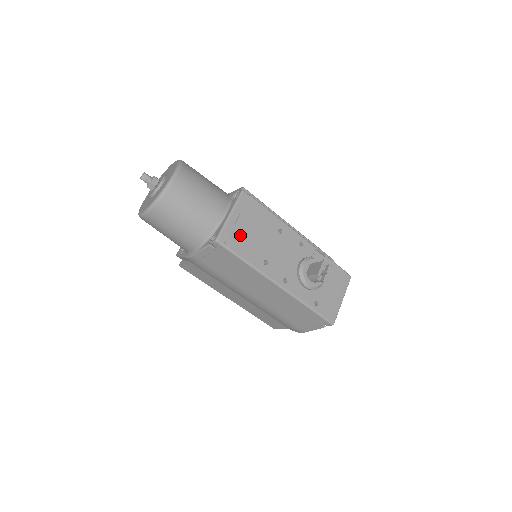
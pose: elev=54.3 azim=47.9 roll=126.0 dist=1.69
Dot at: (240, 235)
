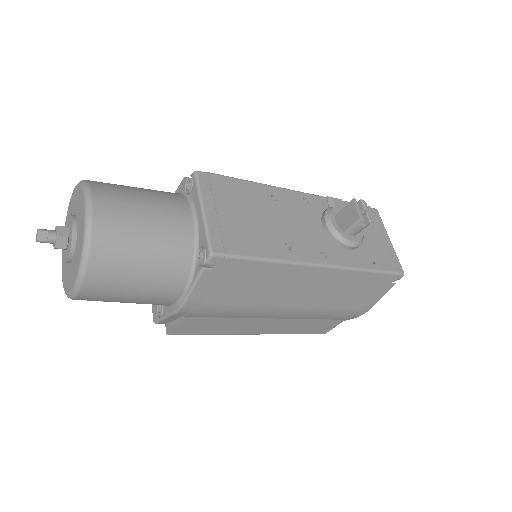
Dot at: (234, 229)
